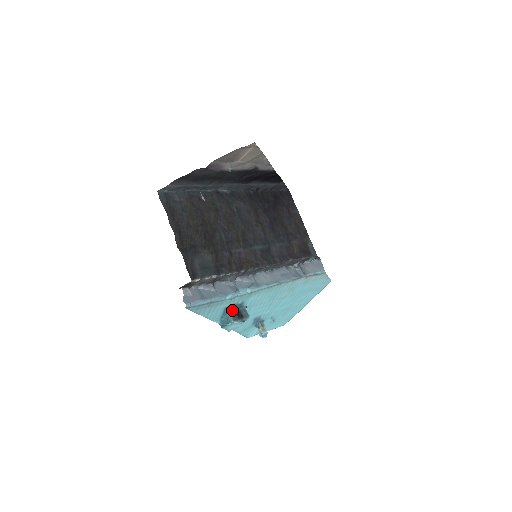
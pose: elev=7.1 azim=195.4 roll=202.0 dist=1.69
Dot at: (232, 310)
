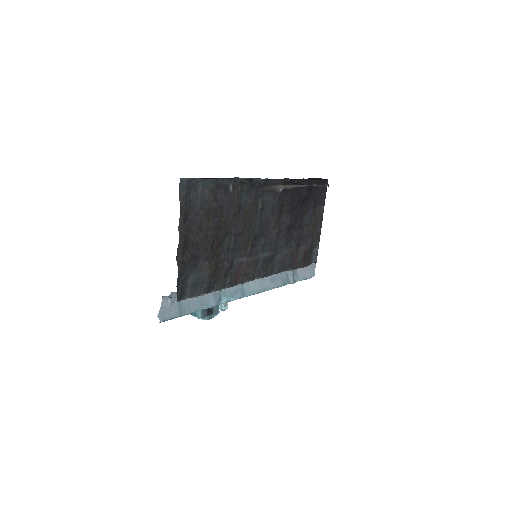
Dot at: occluded
